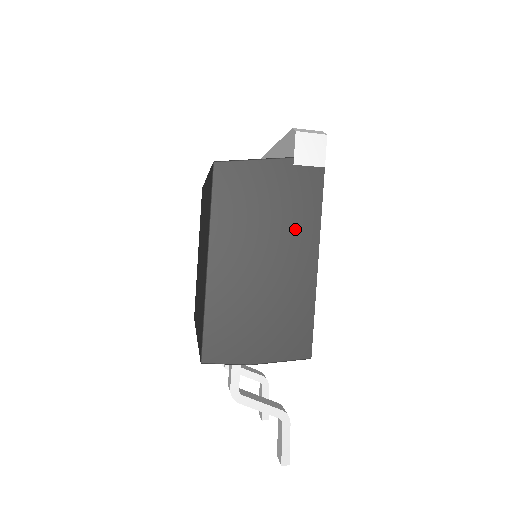
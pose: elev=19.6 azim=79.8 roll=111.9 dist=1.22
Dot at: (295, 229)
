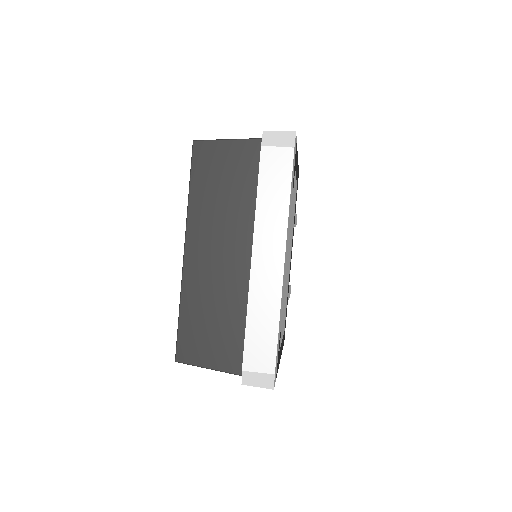
Dot at: occluded
